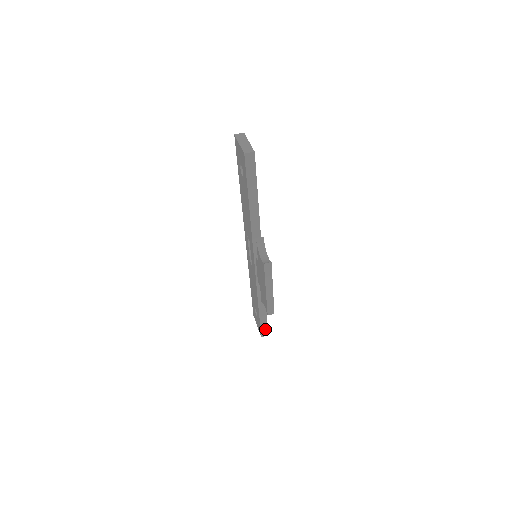
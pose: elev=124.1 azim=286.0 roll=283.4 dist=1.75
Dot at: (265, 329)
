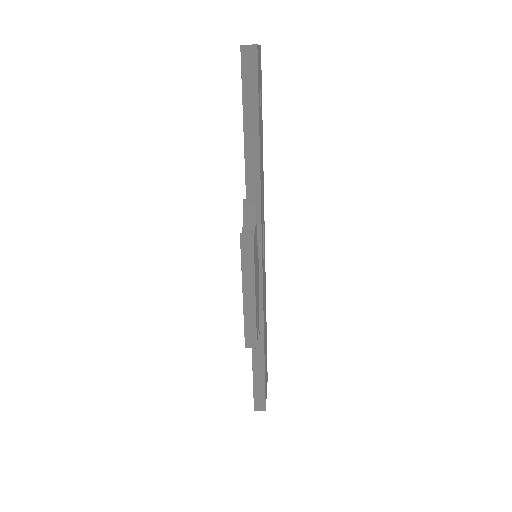
Dot at: (261, 397)
